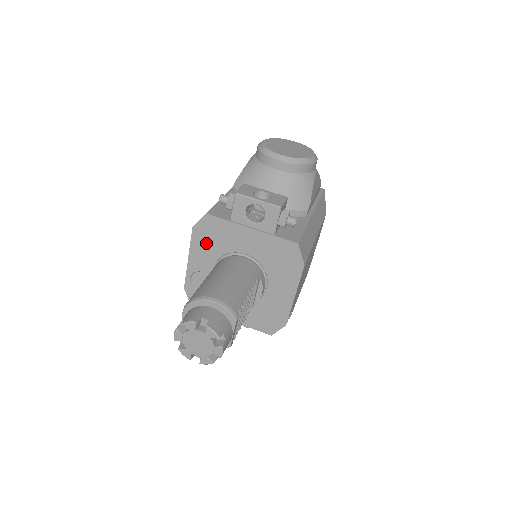
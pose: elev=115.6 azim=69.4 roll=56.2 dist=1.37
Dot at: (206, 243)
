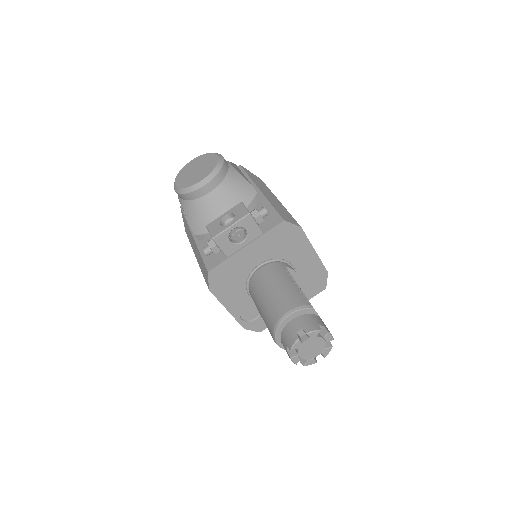
Dot at: (228, 288)
